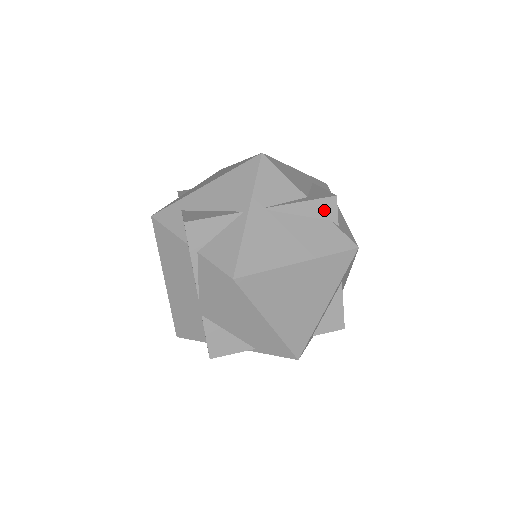
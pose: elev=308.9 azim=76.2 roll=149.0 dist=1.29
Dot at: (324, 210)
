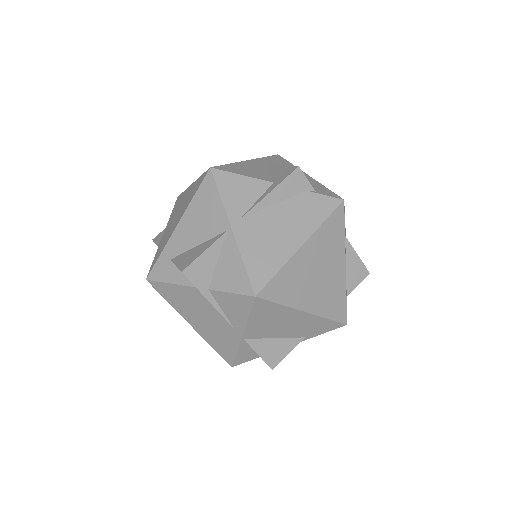
Dot at: (295, 186)
